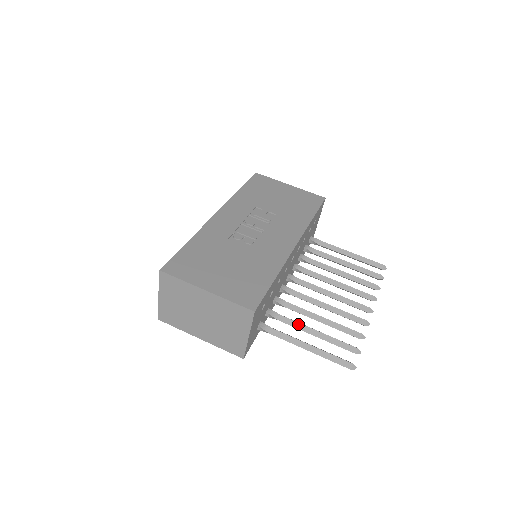
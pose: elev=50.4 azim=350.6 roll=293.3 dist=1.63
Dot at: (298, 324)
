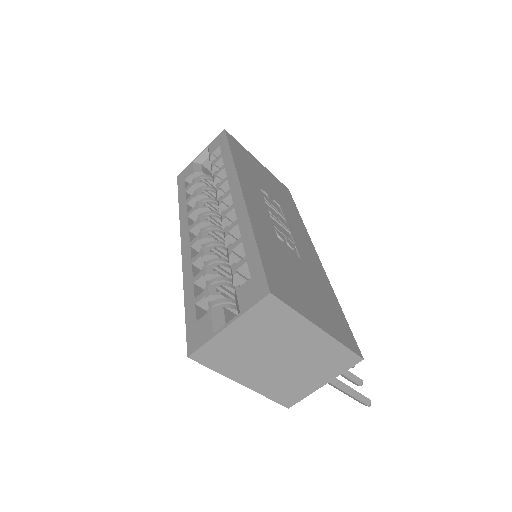
Dot at: occluded
